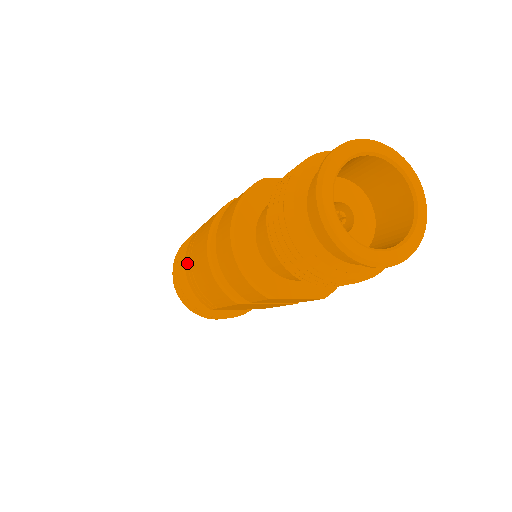
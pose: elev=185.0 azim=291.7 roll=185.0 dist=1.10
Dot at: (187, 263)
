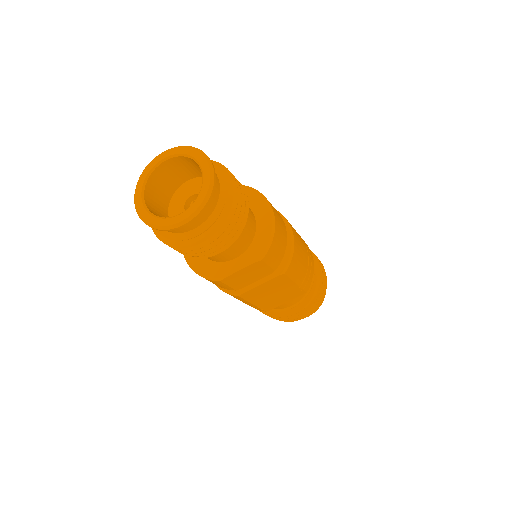
Dot at: occluded
